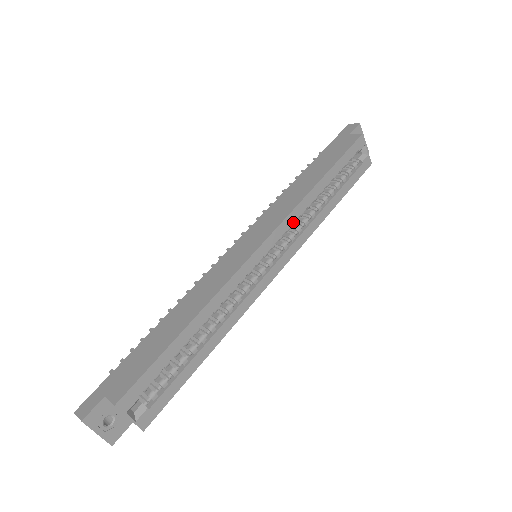
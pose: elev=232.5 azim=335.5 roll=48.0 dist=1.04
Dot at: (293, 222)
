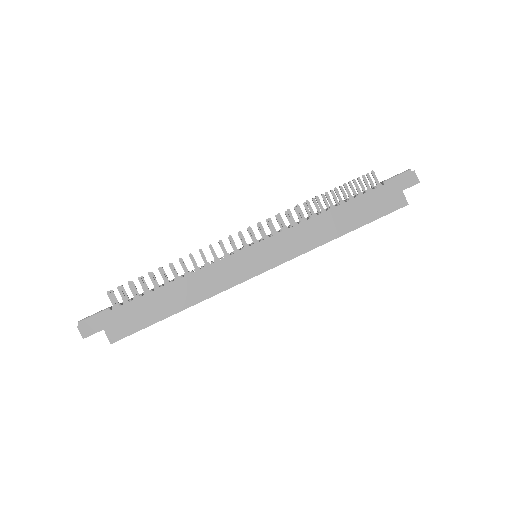
Dot at: occluded
